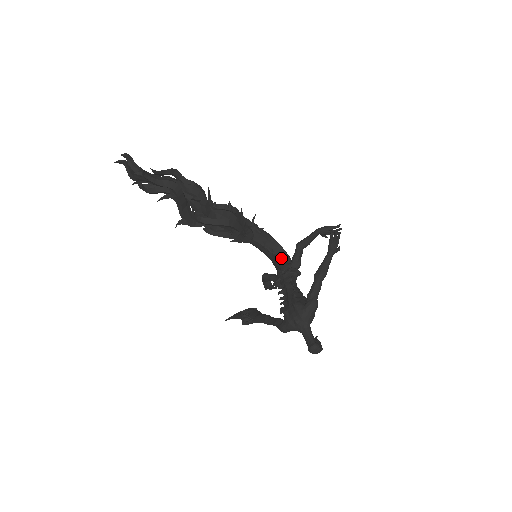
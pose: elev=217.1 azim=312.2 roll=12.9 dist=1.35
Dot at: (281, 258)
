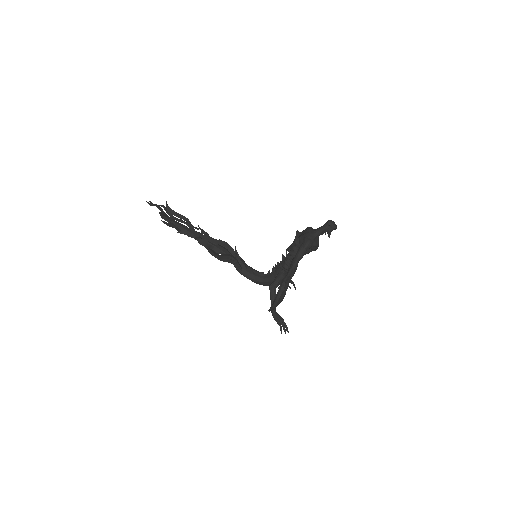
Dot at: occluded
